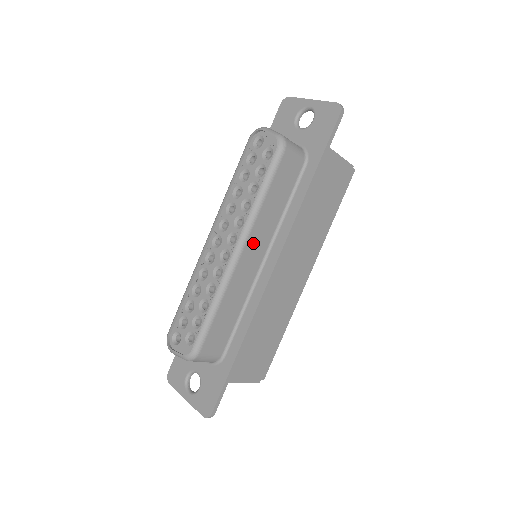
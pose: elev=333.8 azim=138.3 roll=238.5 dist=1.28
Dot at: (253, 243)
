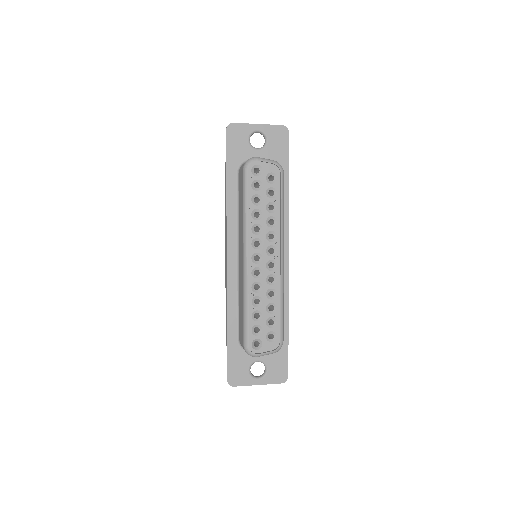
Dot at: occluded
